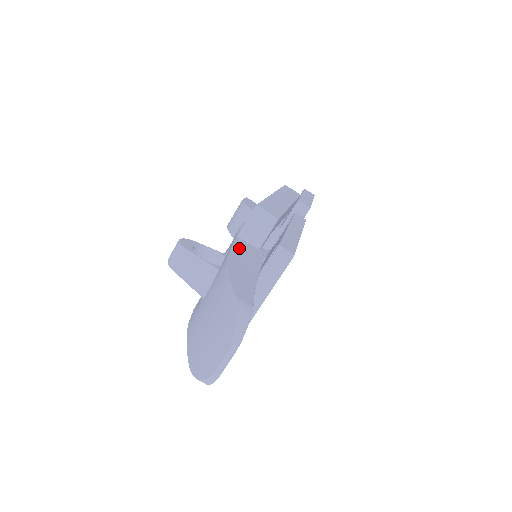
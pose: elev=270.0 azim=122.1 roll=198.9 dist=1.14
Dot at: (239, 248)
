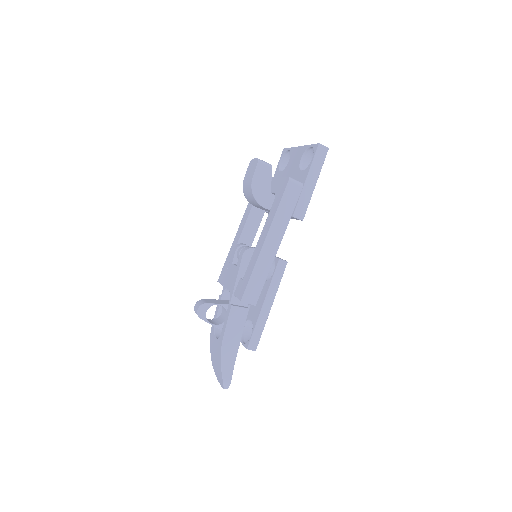
Dot at: (231, 322)
